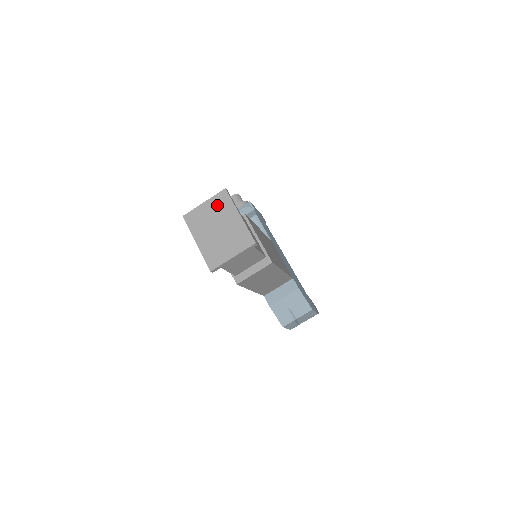
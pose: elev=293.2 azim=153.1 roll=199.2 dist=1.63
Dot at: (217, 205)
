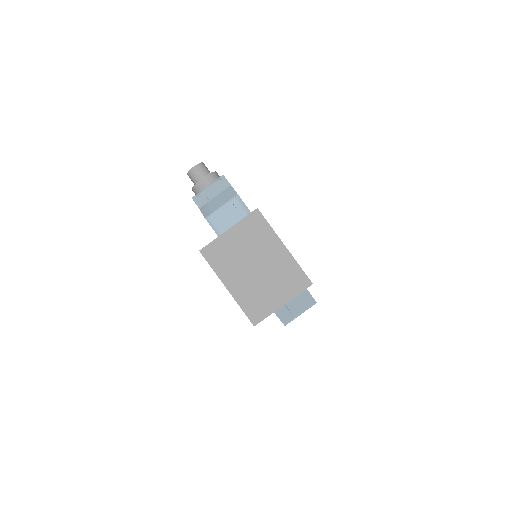
Dot at: (249, 233)
